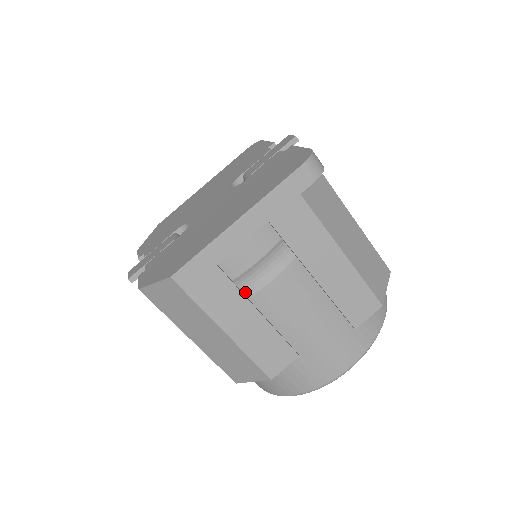
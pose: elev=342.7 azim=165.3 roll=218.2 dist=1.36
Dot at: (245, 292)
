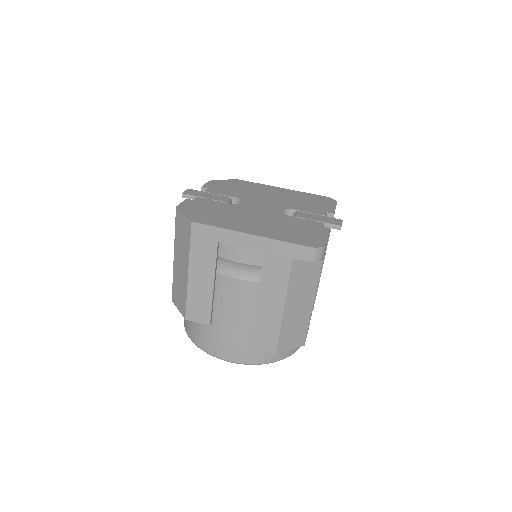
Dot at: (219, 268)
